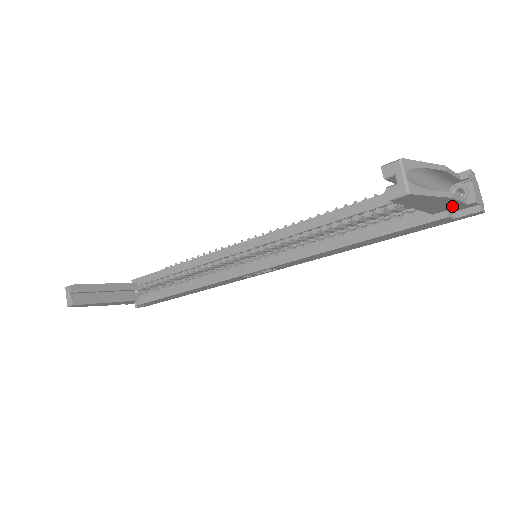
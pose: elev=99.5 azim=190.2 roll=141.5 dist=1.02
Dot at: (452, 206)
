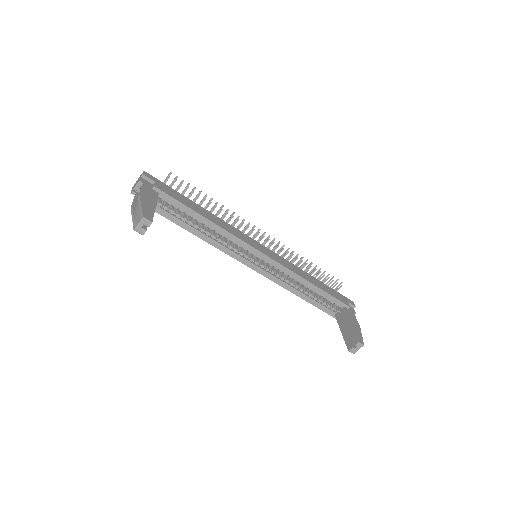
Dot at: occluded
